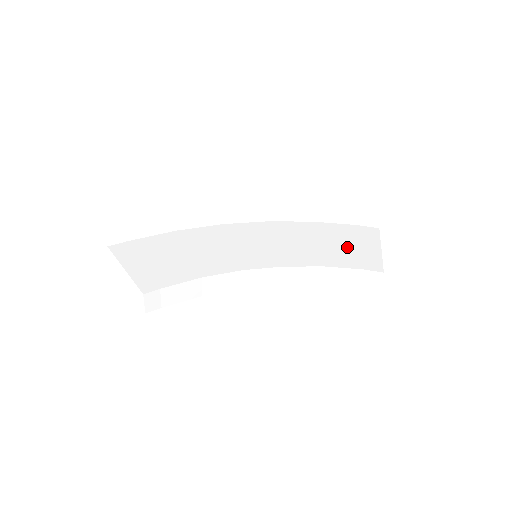
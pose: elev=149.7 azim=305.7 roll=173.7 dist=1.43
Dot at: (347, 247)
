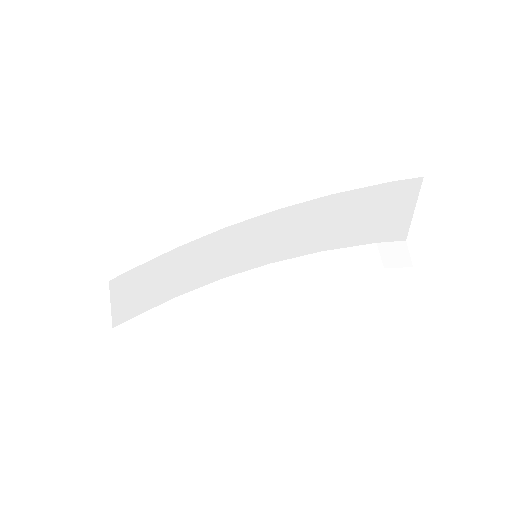
Dot at: (365, 216)
